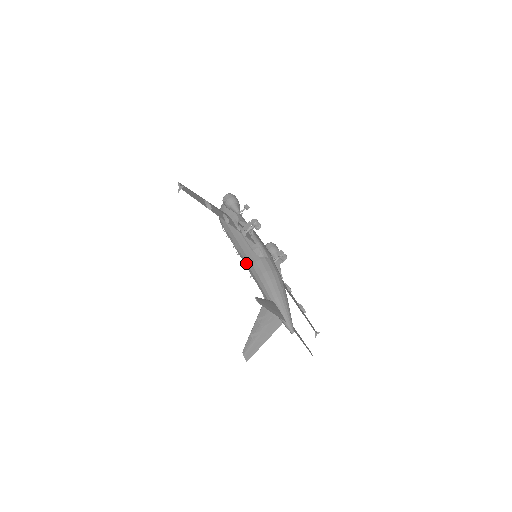
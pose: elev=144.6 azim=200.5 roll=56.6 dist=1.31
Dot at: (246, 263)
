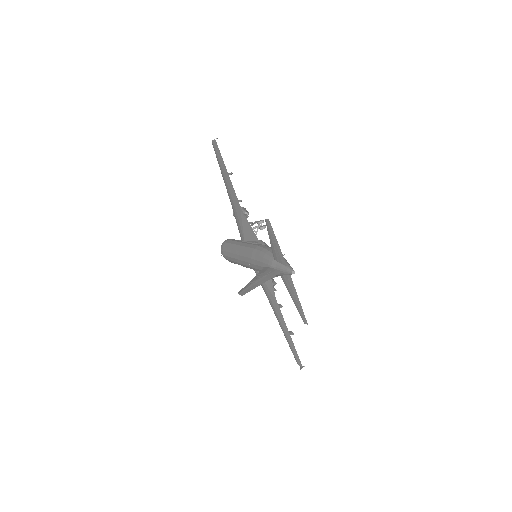
Dot at: (247, 252)
